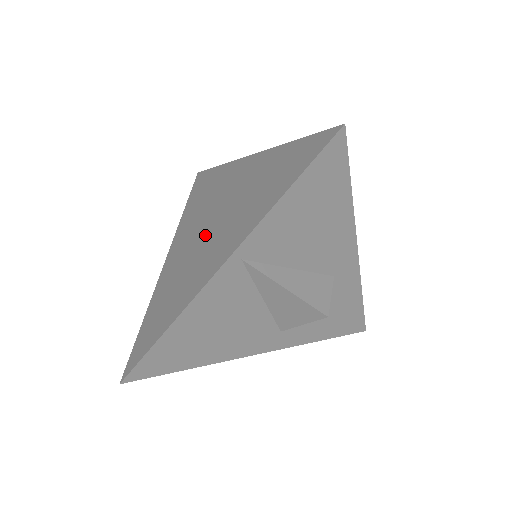
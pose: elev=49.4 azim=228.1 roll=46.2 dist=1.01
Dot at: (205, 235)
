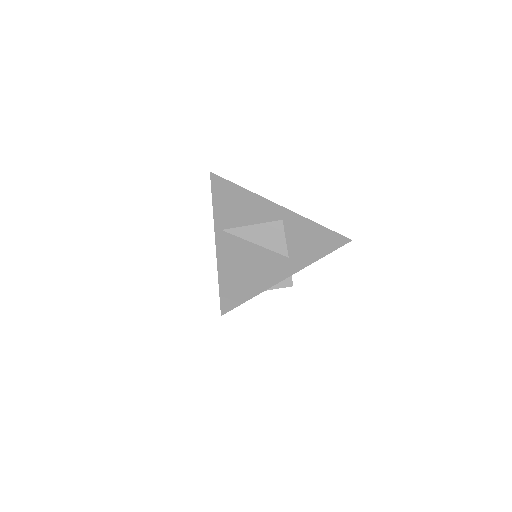
Dot at: occluded
